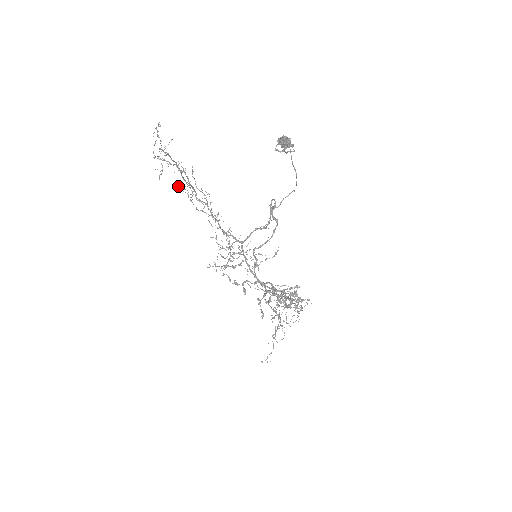
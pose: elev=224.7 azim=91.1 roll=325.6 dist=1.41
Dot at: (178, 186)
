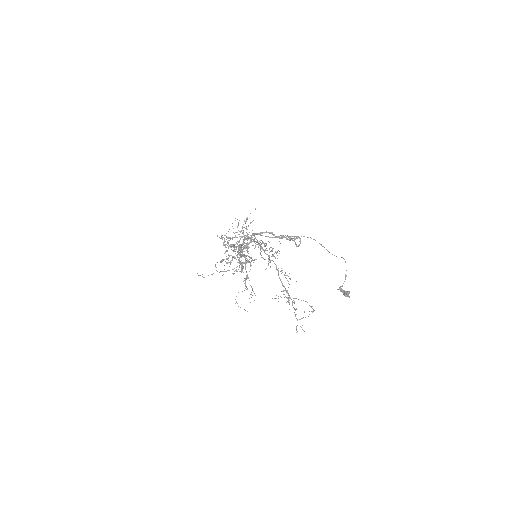
Dot at: (270, 262)
